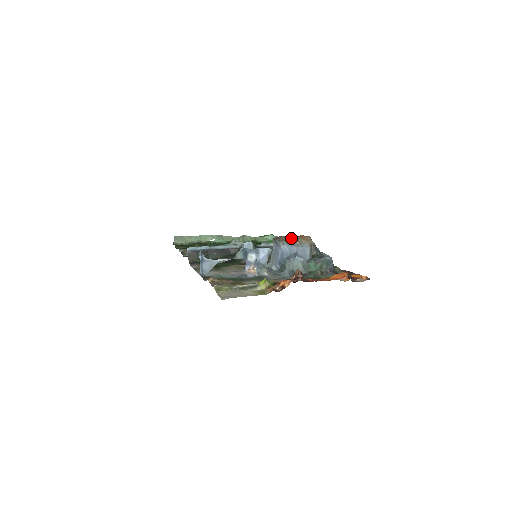
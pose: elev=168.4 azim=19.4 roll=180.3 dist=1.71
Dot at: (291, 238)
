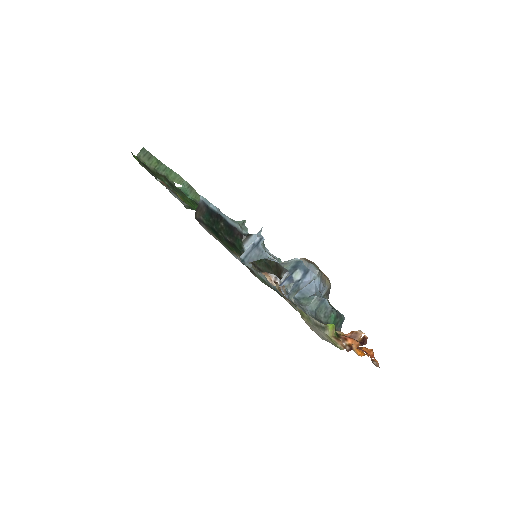
Dot at: occluded
